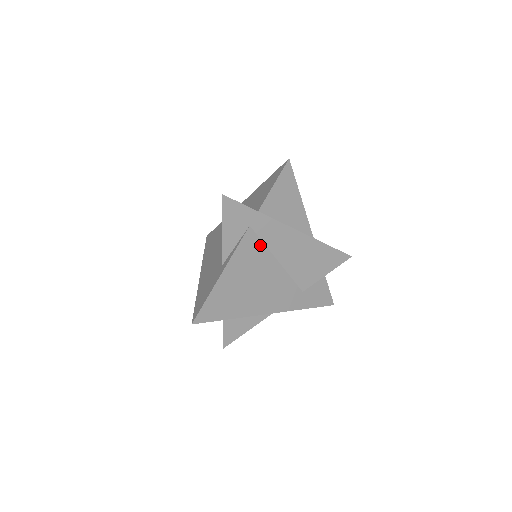
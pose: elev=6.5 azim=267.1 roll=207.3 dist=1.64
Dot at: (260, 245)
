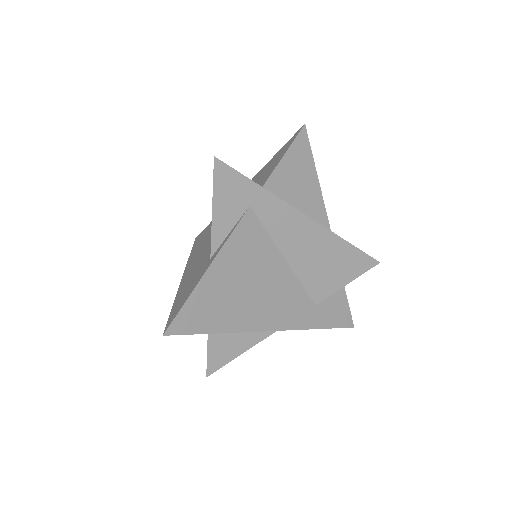
Dot at: (263, 234)
